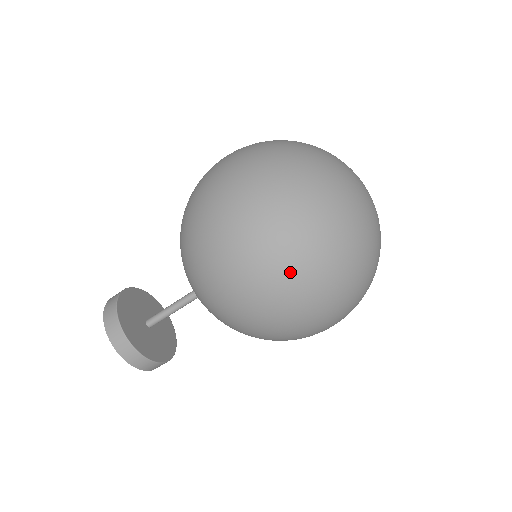
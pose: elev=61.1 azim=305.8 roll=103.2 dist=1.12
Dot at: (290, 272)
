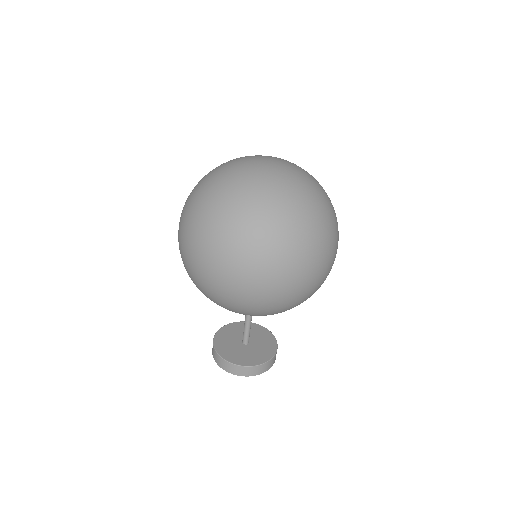
Dot at: (305, 266)
